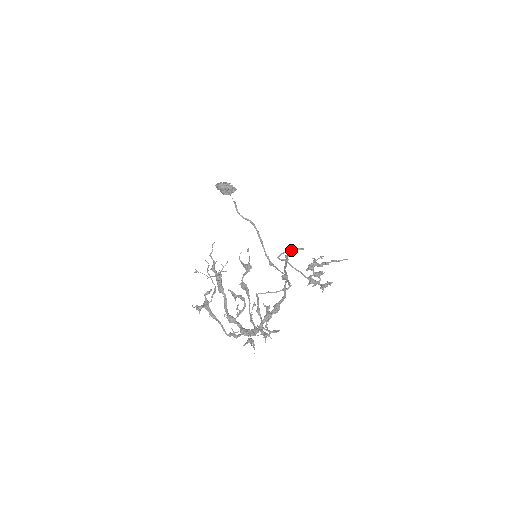
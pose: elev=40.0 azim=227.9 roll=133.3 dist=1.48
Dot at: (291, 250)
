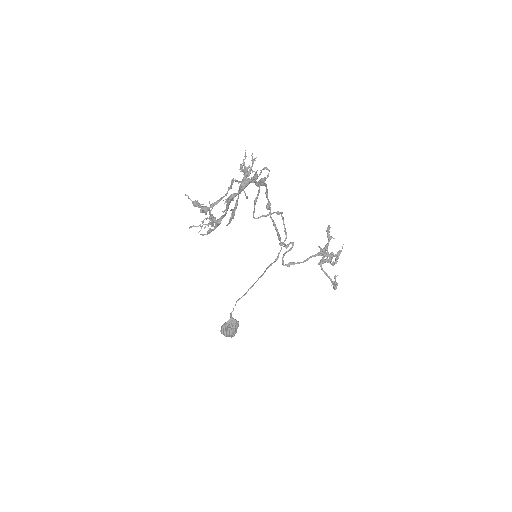
Dot at: (286, 251)
